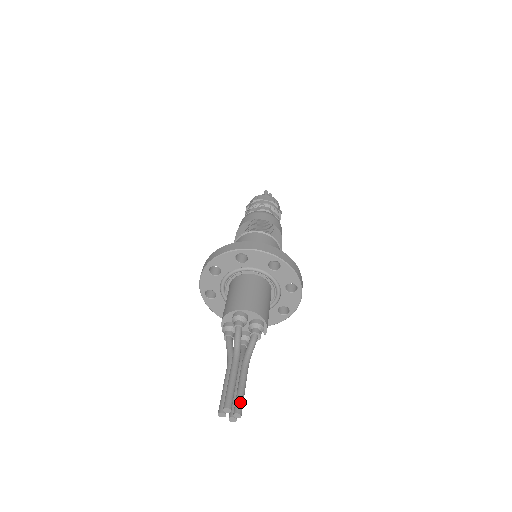
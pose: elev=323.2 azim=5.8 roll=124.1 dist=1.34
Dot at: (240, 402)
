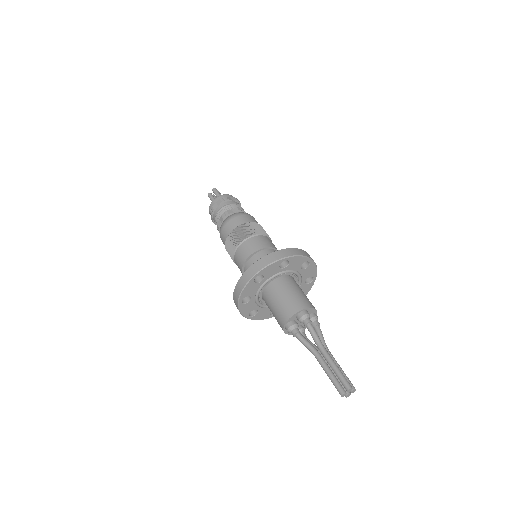
Dot at: (350, 381)
